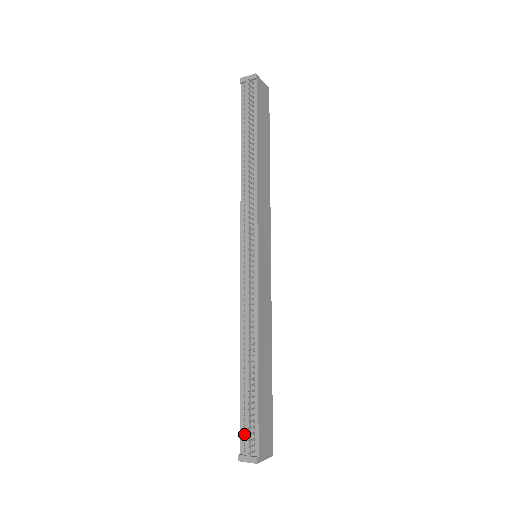
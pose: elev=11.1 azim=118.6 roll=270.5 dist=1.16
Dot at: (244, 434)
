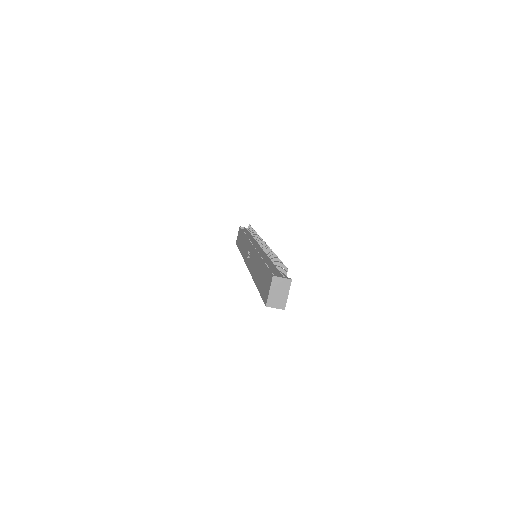
Dot at: (273, 273)
